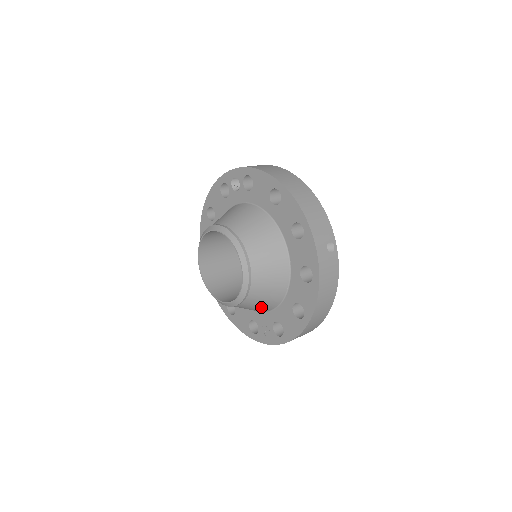
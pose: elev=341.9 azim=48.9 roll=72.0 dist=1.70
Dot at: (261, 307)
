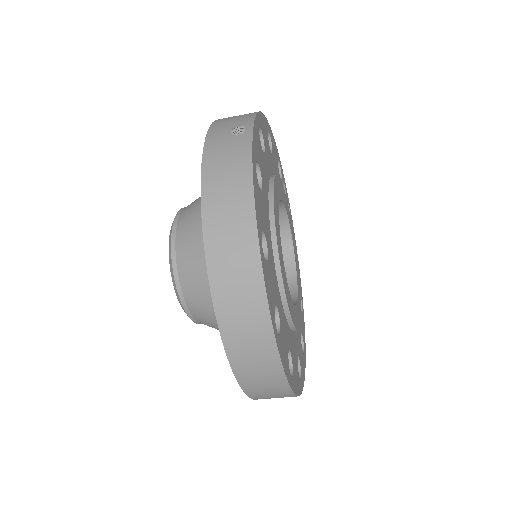
Dot at: occluded
